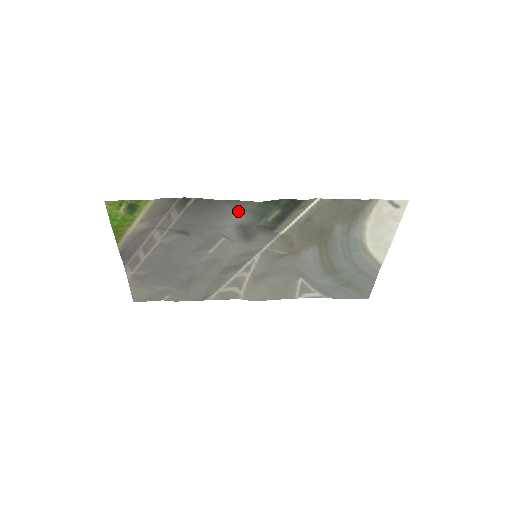
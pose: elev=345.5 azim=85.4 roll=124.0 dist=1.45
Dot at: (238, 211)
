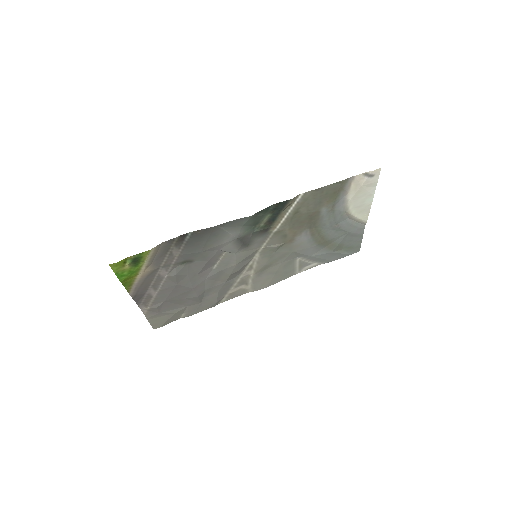
Dot at: (233, 229)
